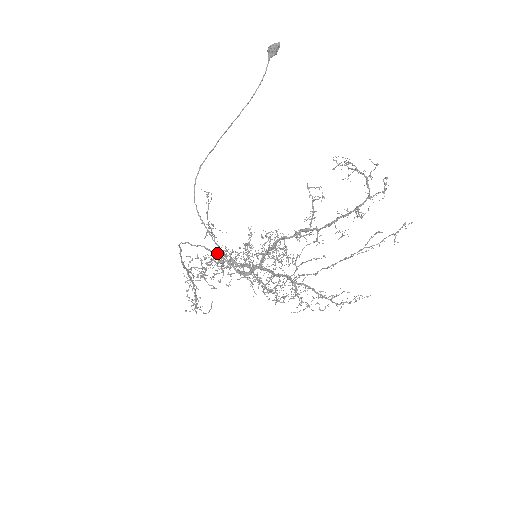
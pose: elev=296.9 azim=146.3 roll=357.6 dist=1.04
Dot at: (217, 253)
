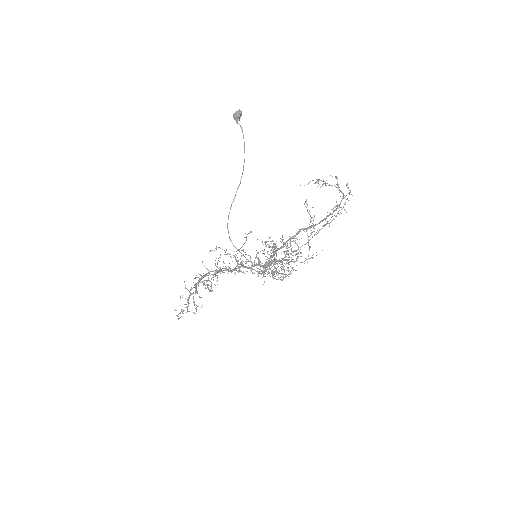
Dot at: occluded
